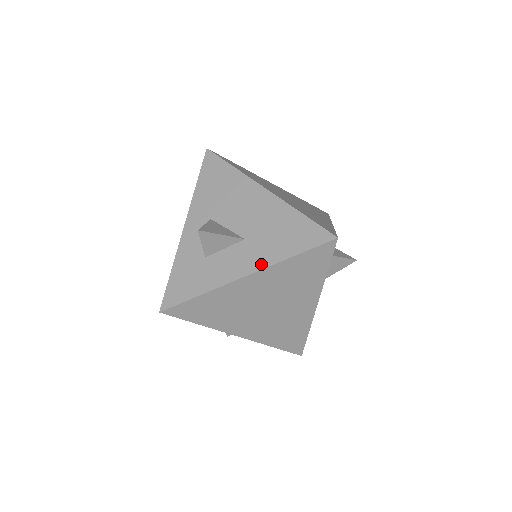
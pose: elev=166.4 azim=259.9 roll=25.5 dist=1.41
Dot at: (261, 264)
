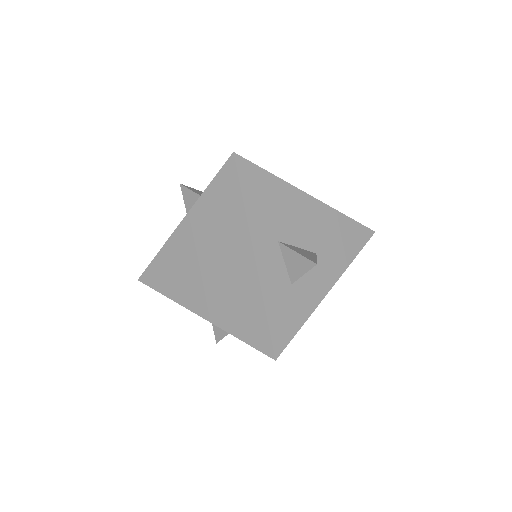
Dot at: (338, 273)
